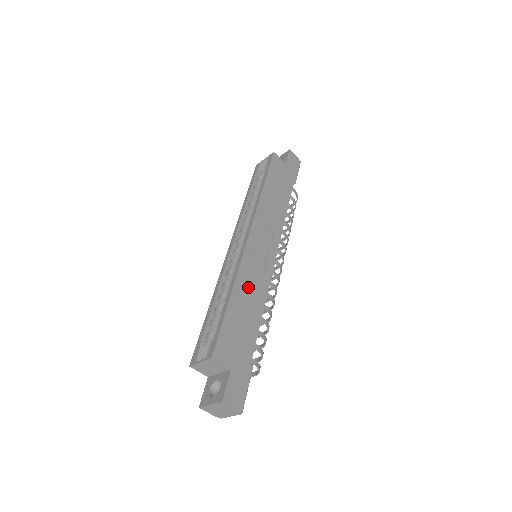
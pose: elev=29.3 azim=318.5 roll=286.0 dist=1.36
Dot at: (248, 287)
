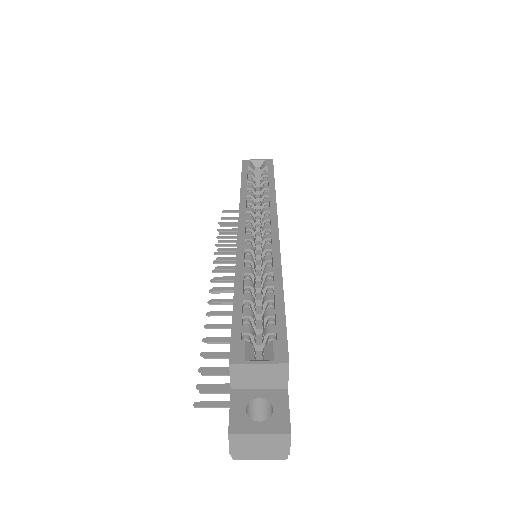
Dot at: occluded
